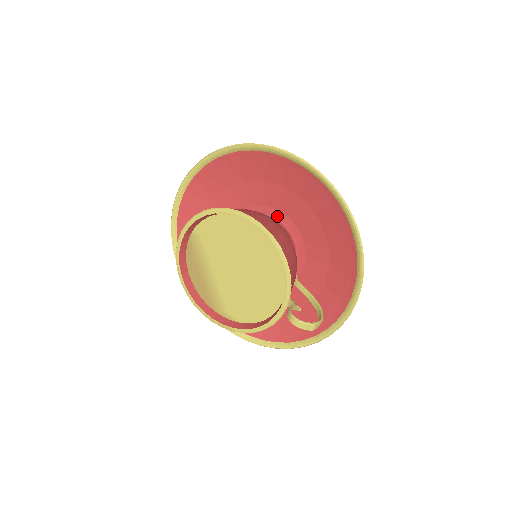
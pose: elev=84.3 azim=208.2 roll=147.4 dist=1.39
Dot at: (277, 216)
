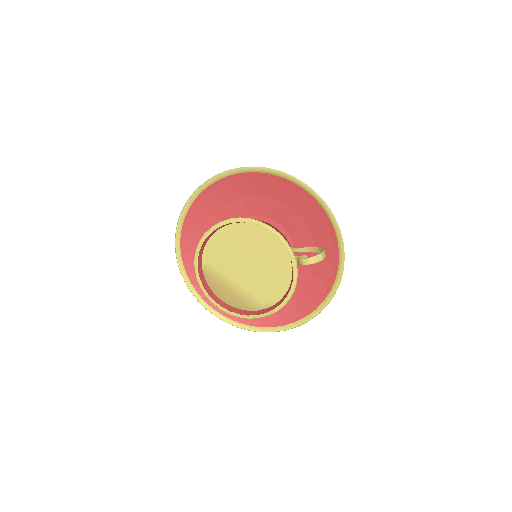
Dot at: occluded
